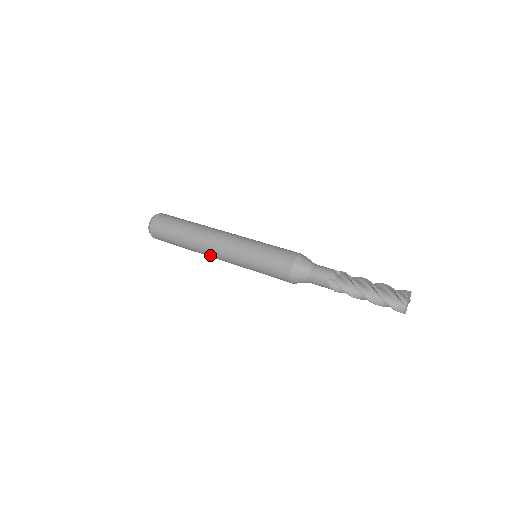
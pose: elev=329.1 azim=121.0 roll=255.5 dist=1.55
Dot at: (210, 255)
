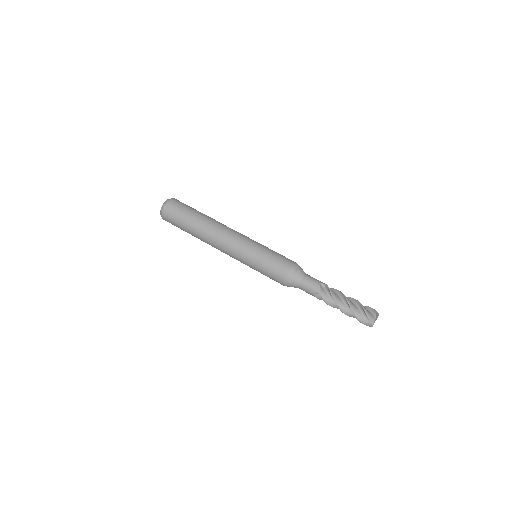
Dot at: occluded
